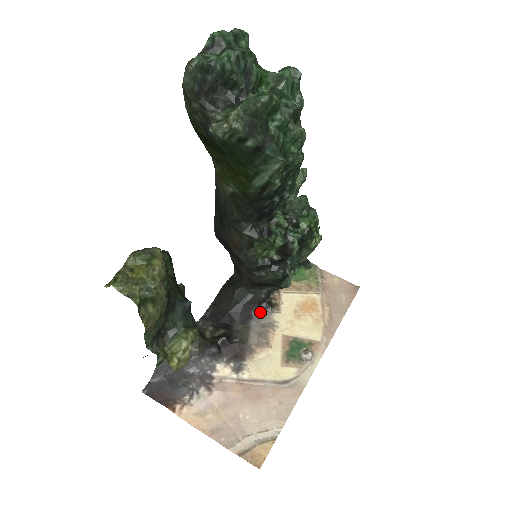
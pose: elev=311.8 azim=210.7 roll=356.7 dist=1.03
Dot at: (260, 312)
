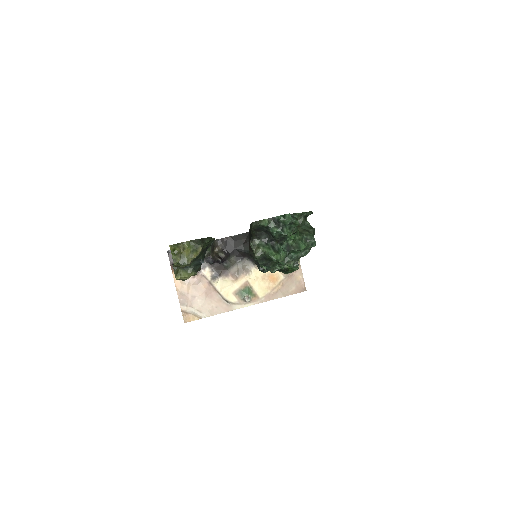
Dot at: (249, 260)
